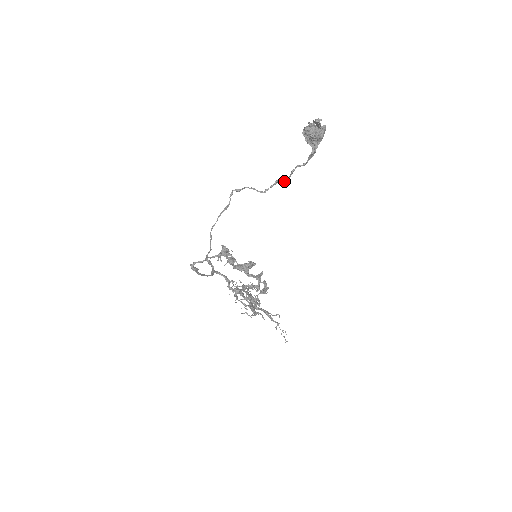
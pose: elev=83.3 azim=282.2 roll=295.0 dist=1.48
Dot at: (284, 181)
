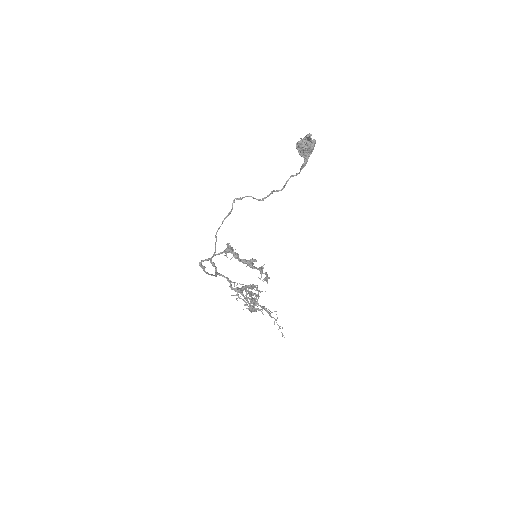
Dot at: (280, 190)
